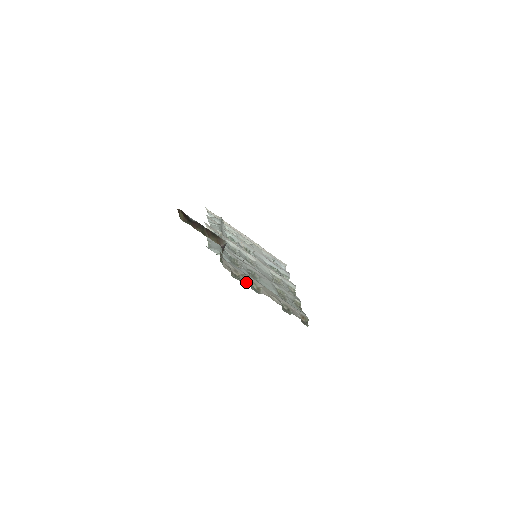
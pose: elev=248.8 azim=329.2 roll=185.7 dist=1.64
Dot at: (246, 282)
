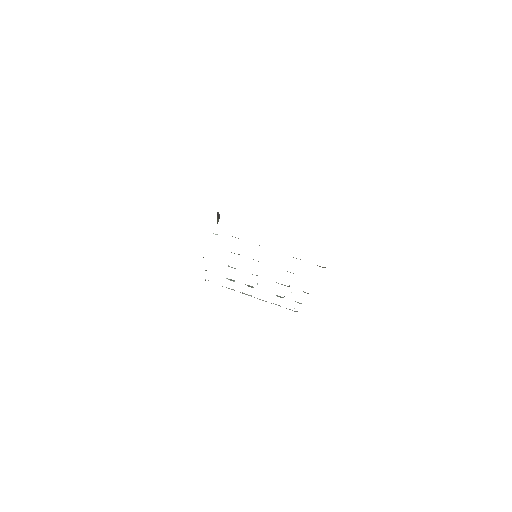
Dot at: occluded
